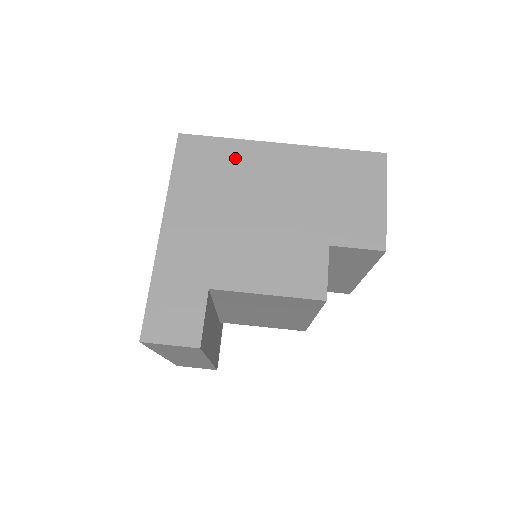
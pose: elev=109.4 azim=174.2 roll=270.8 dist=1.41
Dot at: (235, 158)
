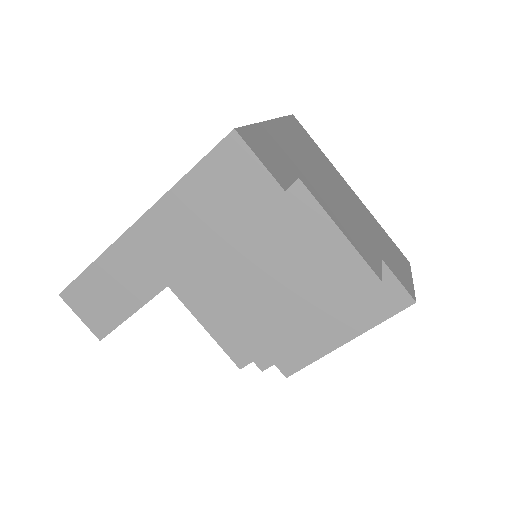
Dot at: (325, 161)
